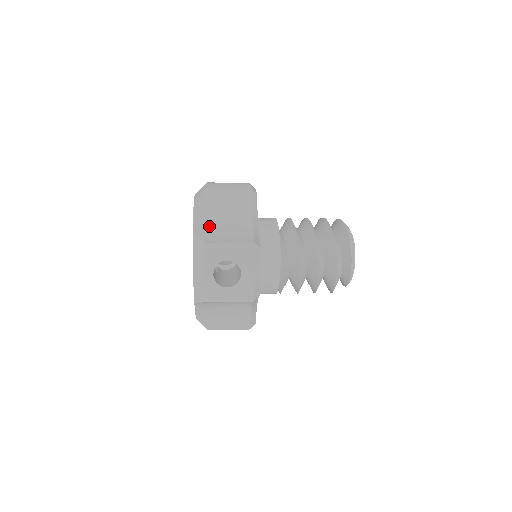
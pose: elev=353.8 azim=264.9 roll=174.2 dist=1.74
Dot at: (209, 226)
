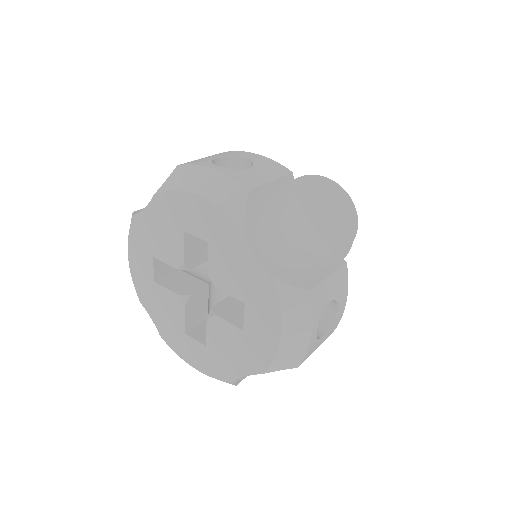
Dot at: (279, 255)
